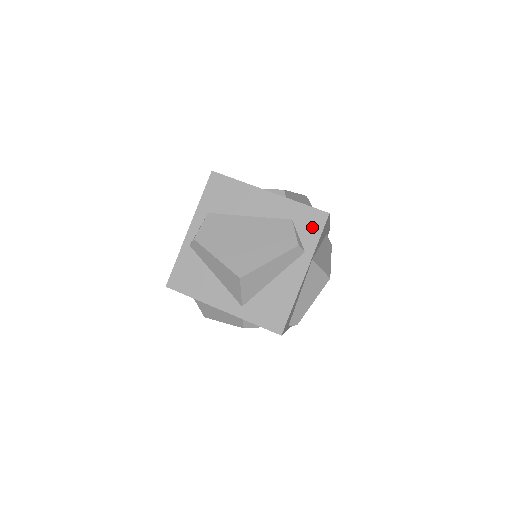
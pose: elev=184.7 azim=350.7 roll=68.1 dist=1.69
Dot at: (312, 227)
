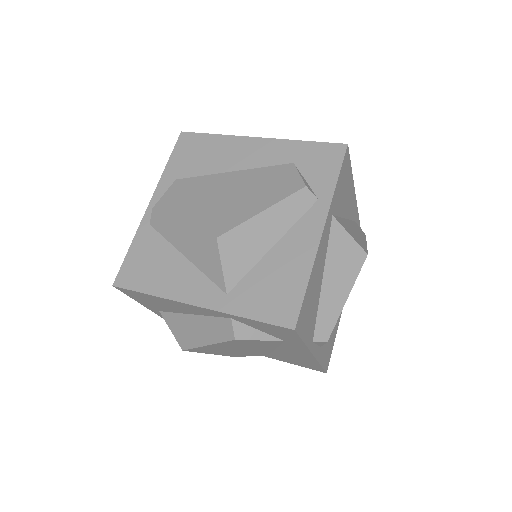
Dot at: (324, 166)
